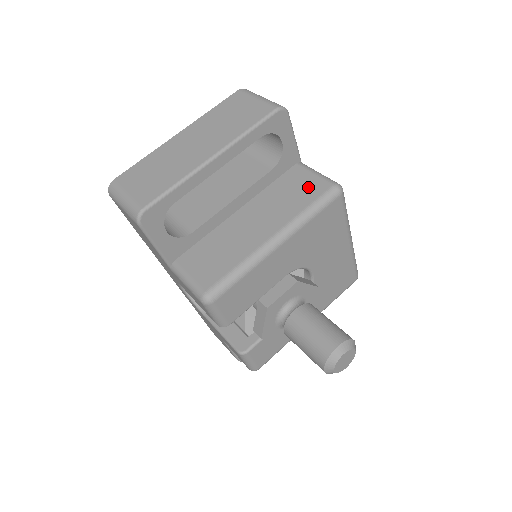
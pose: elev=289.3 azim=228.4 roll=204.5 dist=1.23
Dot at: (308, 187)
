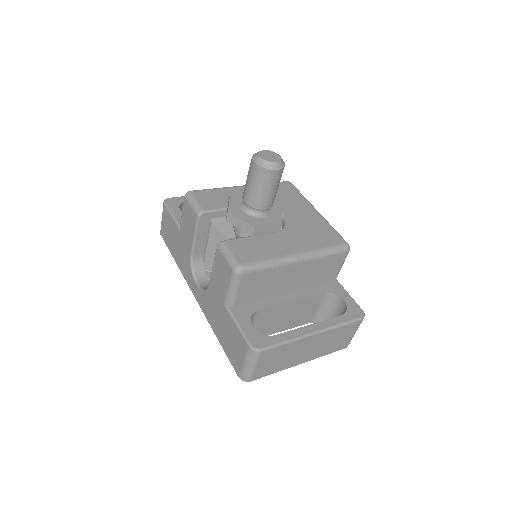
Dot at: occluded
